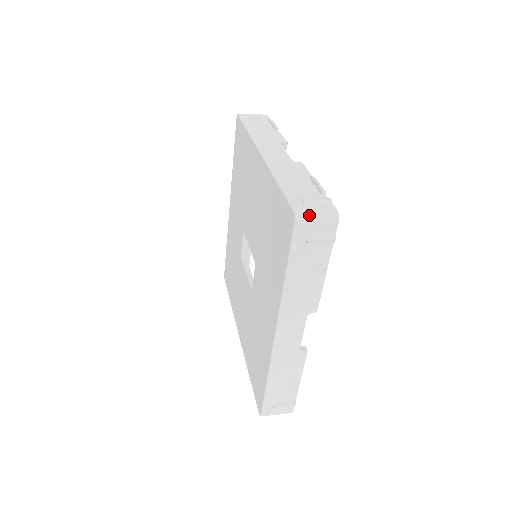
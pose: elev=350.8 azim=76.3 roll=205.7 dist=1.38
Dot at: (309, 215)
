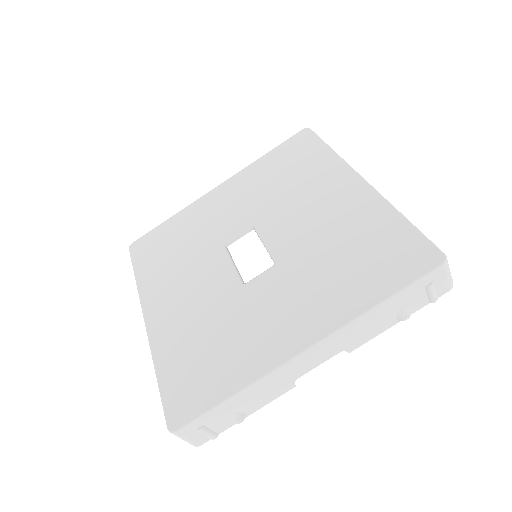
Dot at: occluded
